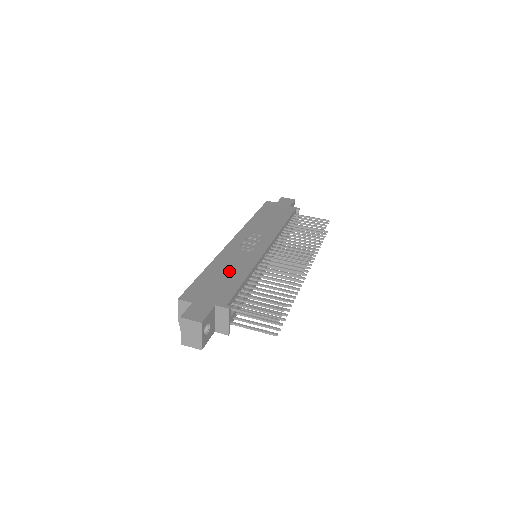
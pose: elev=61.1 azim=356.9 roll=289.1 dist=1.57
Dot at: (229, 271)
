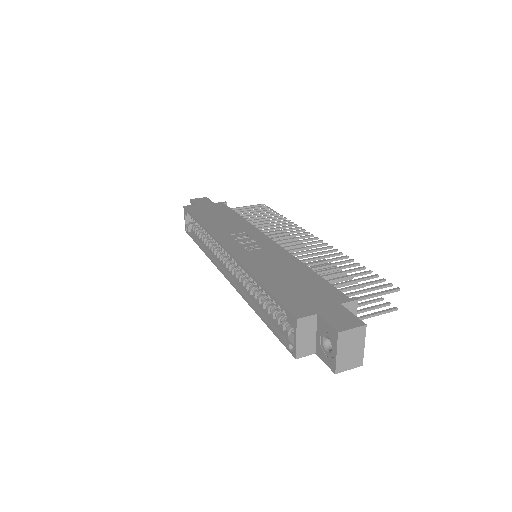
Dot at: (284, 271)
